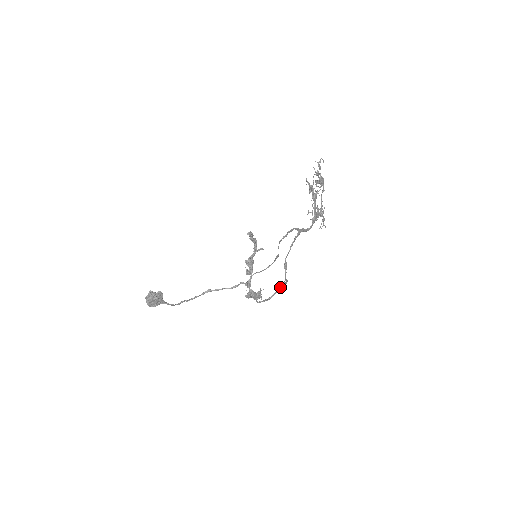
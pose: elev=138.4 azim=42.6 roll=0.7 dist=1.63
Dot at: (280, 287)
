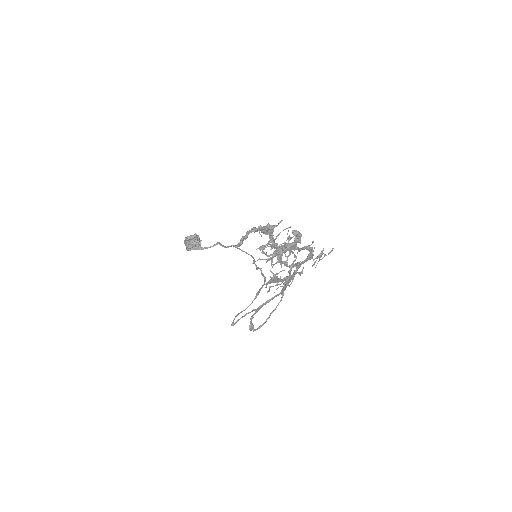
Dot at: occluded
